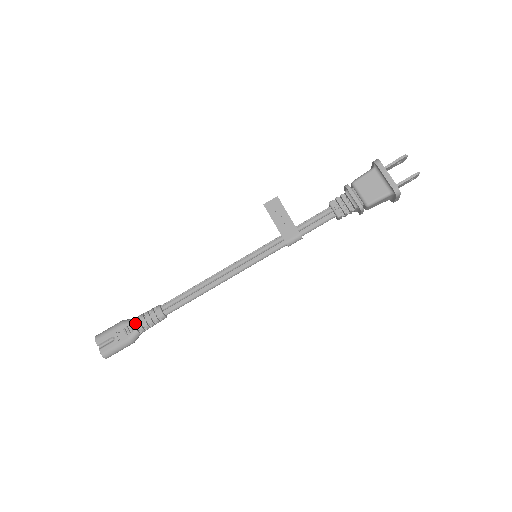
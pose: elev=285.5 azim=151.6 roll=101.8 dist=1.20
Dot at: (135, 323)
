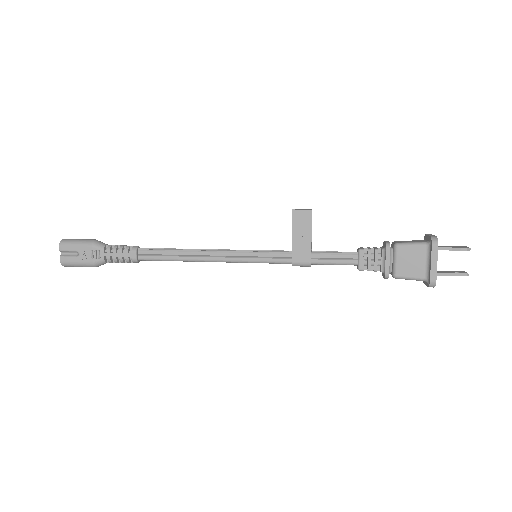
Dot at: (106, 251)
